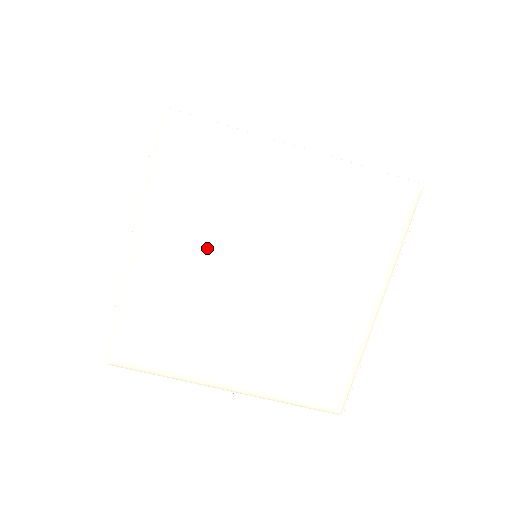
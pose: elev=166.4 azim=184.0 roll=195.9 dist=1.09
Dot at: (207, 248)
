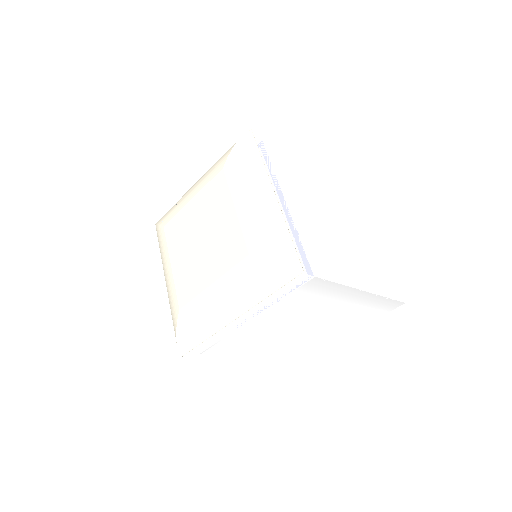
Dot at: (202, 201)
